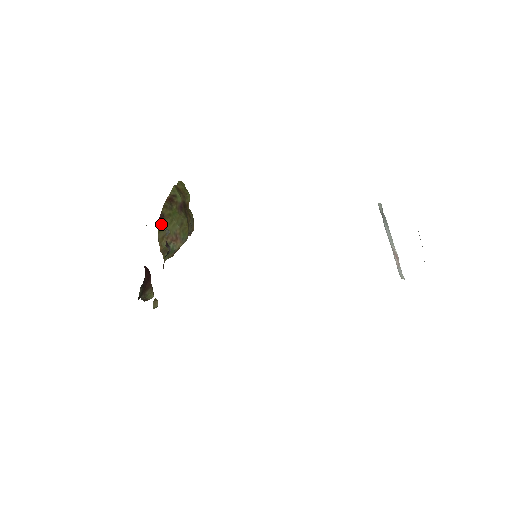
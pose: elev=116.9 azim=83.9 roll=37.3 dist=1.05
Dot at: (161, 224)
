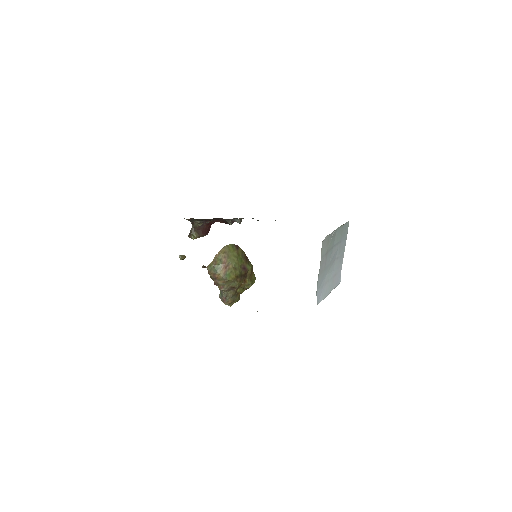
Dot at: (241, 220)
